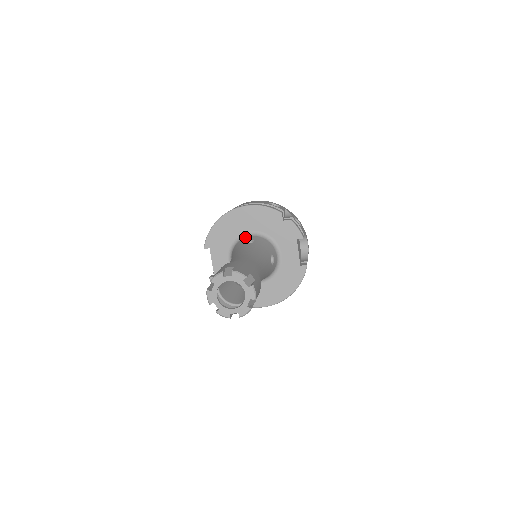
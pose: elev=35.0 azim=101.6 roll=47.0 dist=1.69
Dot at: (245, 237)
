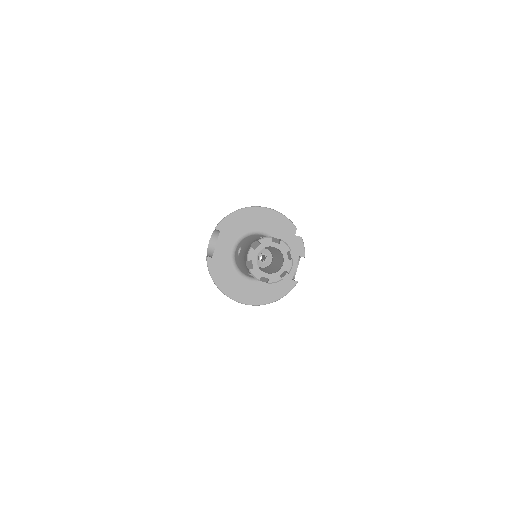
Dot at: (258, 234)
